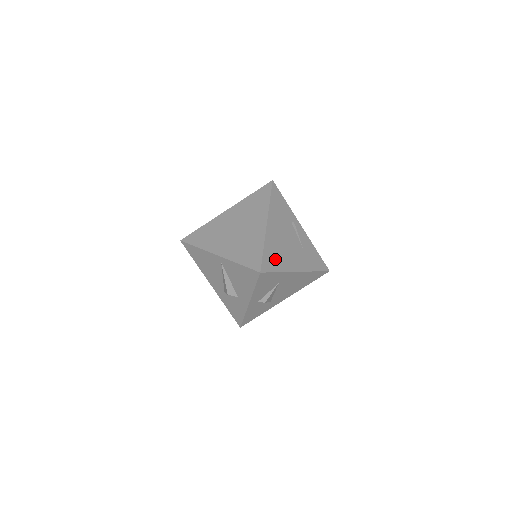
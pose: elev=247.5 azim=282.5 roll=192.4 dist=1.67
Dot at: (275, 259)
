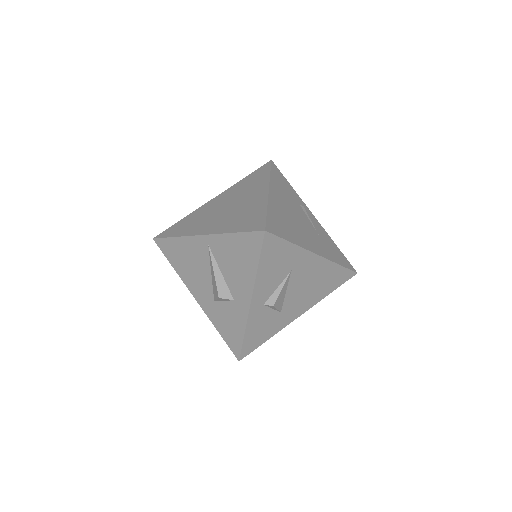
Dot at: (284, 227)
